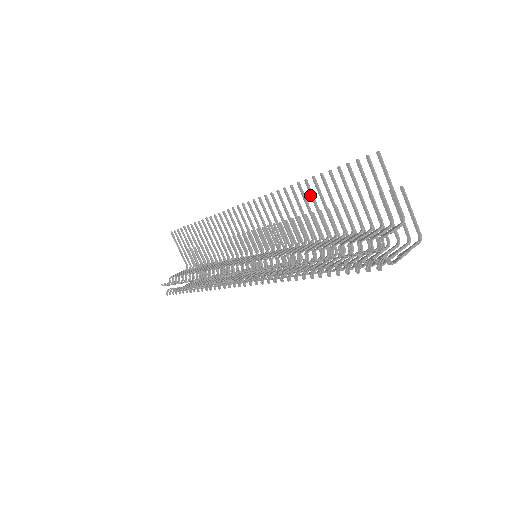
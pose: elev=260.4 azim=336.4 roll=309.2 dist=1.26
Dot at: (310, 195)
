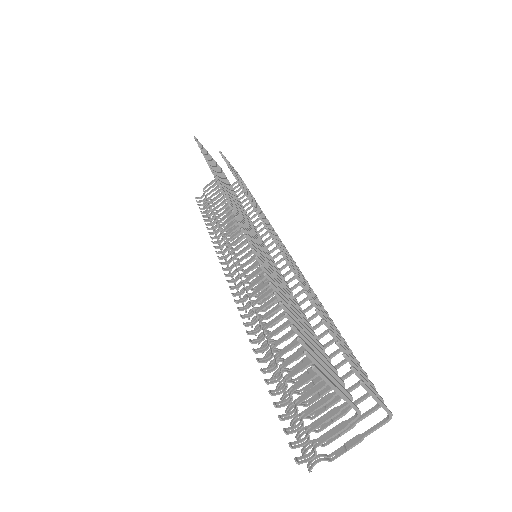
Dot at: occluded
